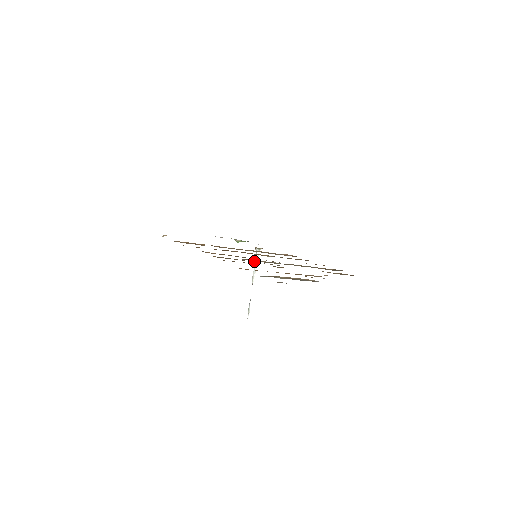
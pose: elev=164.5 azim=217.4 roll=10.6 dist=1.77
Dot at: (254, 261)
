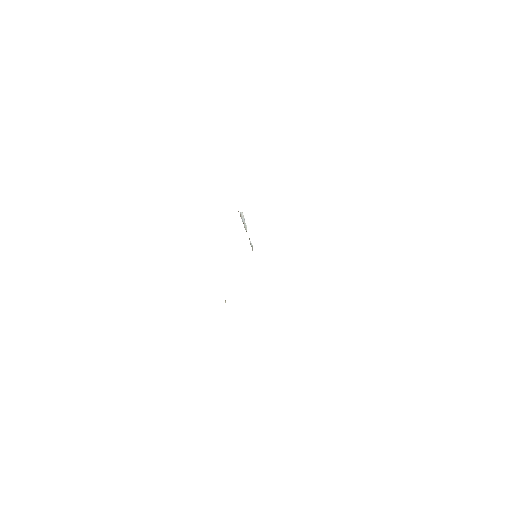
Dot at: occluded
